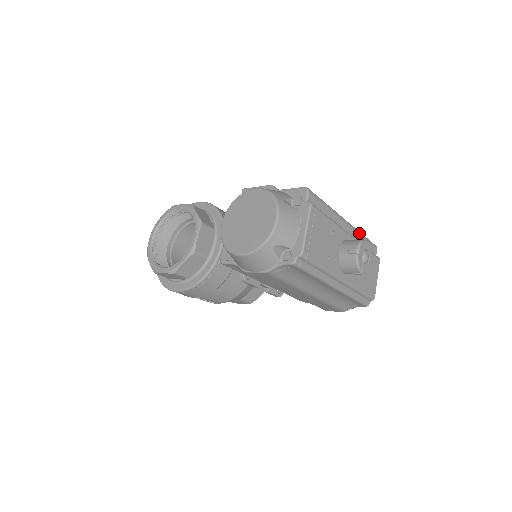
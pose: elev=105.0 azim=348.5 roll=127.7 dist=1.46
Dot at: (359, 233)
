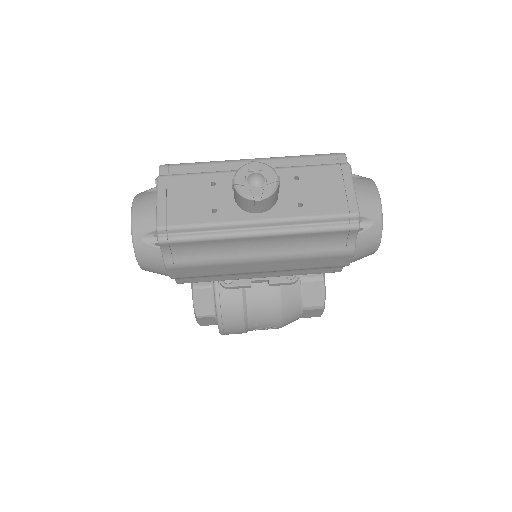
Dot at: (287, 158)
